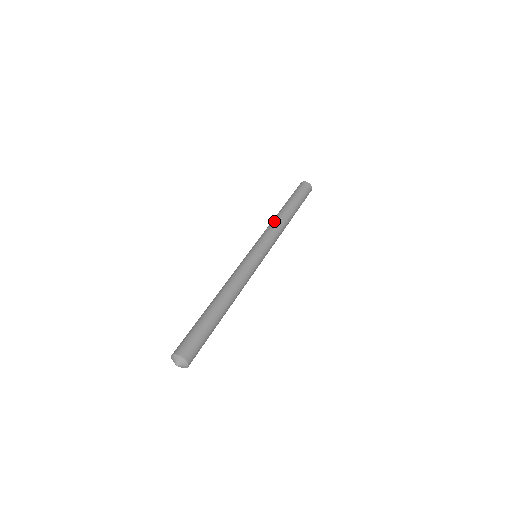
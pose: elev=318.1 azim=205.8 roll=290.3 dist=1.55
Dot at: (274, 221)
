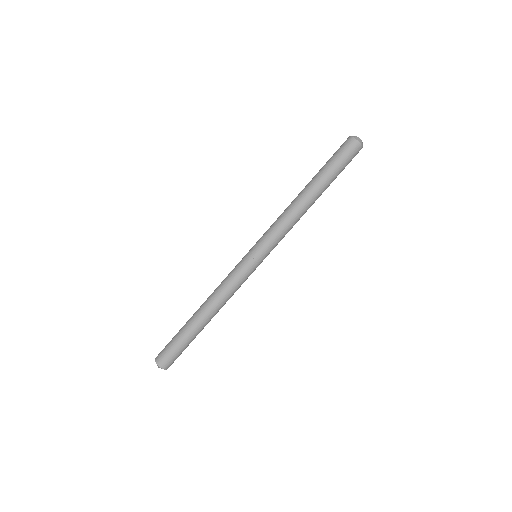
Dot at: (297, 219)
